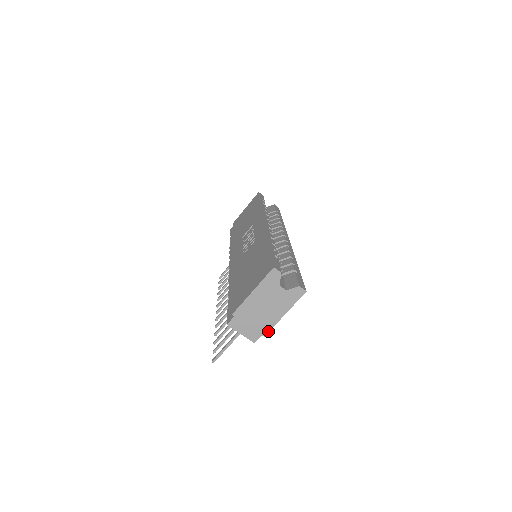
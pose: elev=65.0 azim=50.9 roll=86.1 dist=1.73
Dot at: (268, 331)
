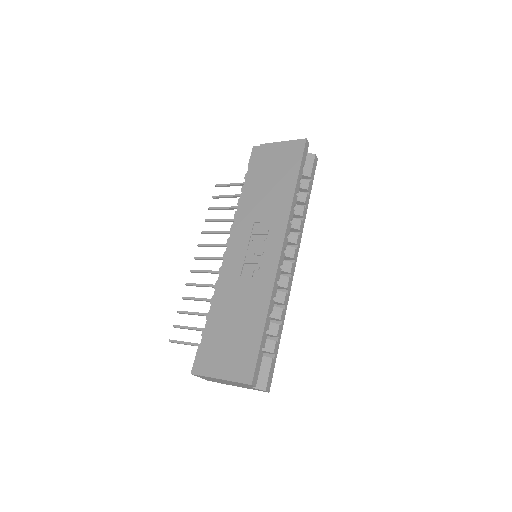
Dot at: occluded
